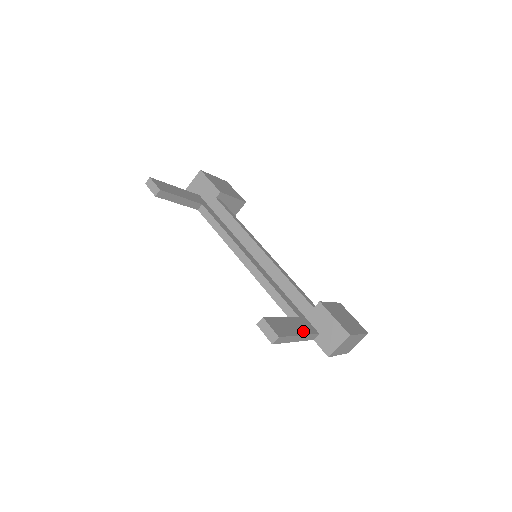
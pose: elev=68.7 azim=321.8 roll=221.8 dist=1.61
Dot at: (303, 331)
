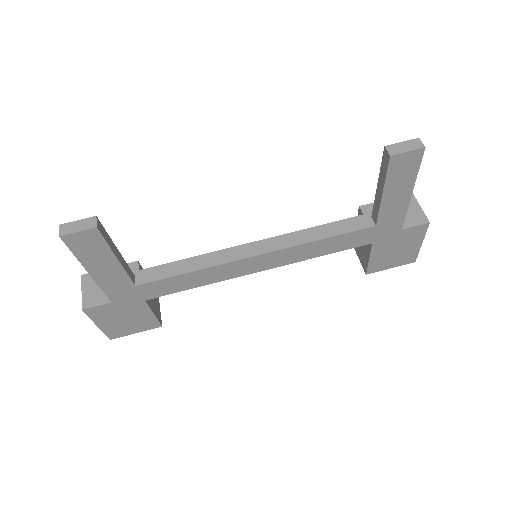
Dot at: occluded
